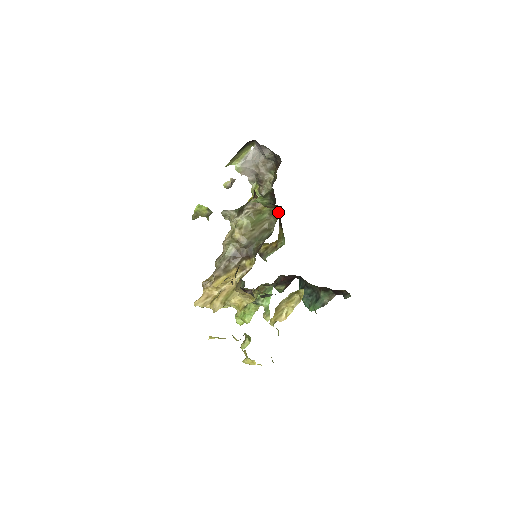
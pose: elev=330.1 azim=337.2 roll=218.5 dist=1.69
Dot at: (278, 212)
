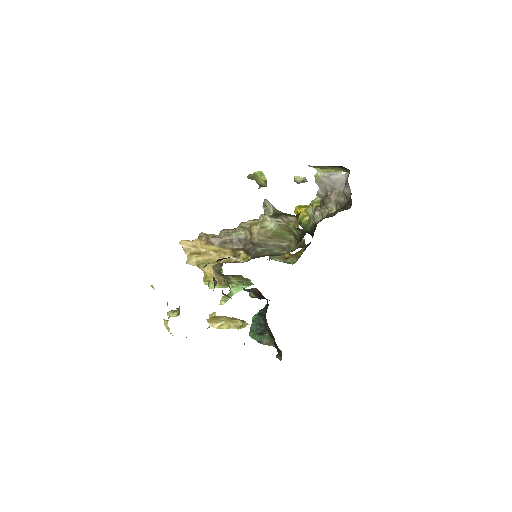
Dot at: (301, 246)
